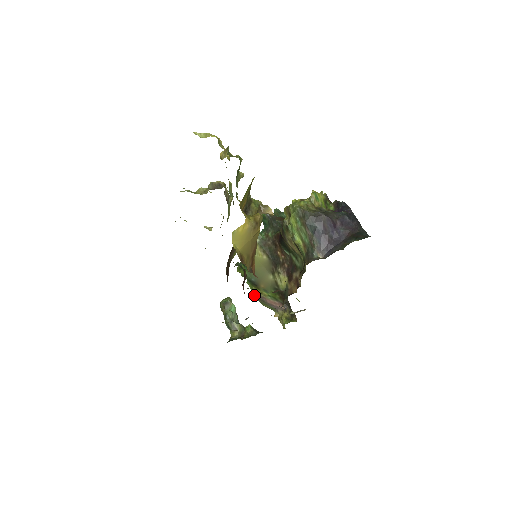
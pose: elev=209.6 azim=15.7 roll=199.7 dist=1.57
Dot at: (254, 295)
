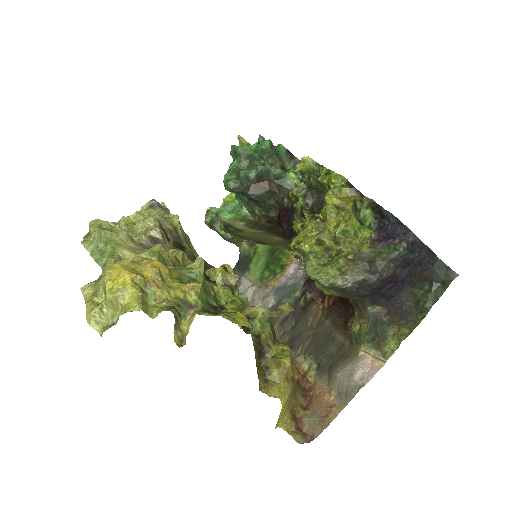
Dot at: occluded
